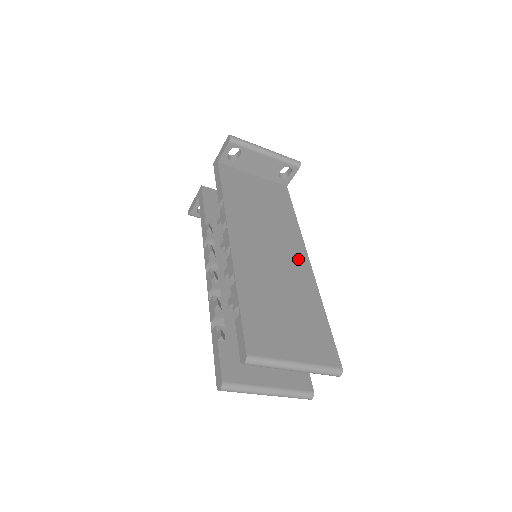
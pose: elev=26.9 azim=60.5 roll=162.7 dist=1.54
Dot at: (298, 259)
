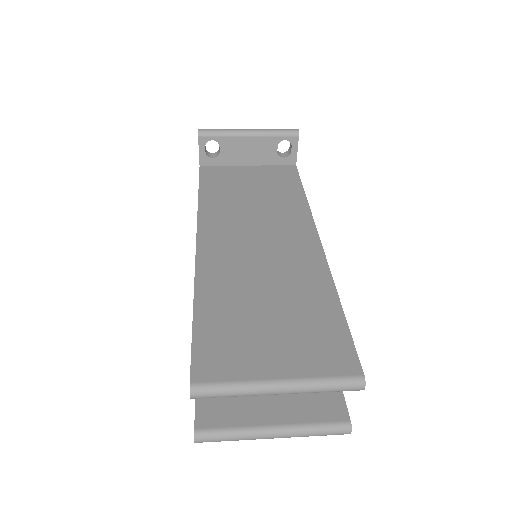
Dot at: (301, 242)
